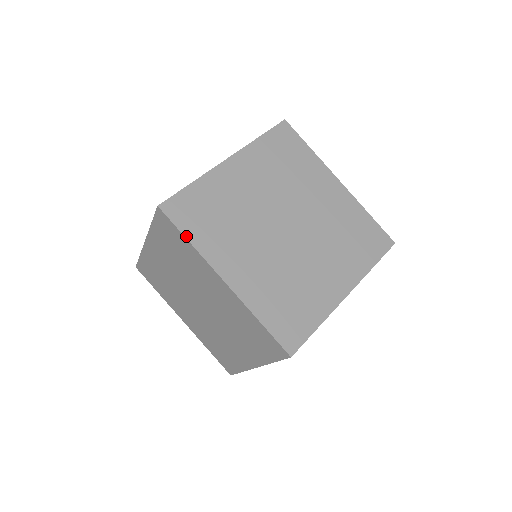
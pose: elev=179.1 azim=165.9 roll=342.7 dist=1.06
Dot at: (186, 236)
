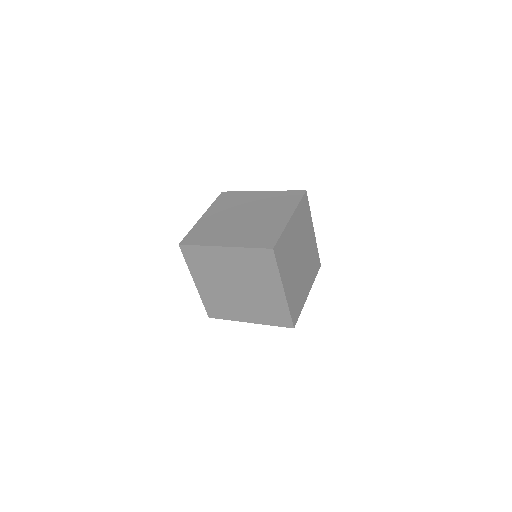
Dot at: (186, 261)
